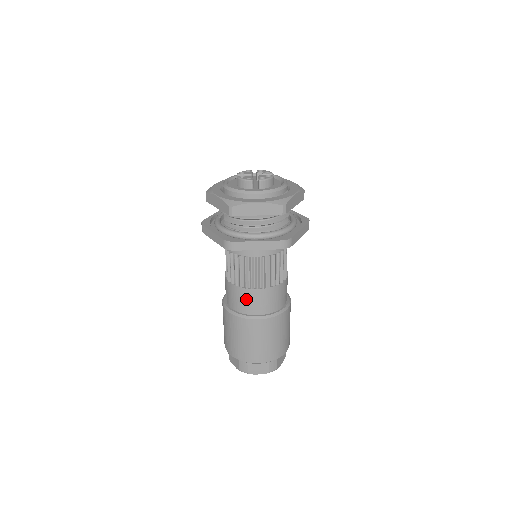
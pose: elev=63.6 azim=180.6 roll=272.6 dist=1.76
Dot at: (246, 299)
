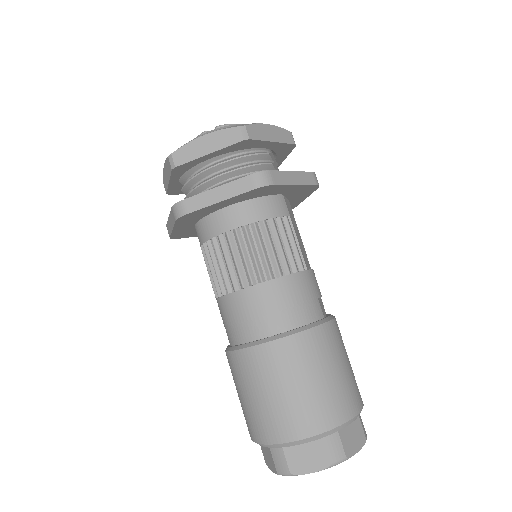
Dot at: (242, 312)
